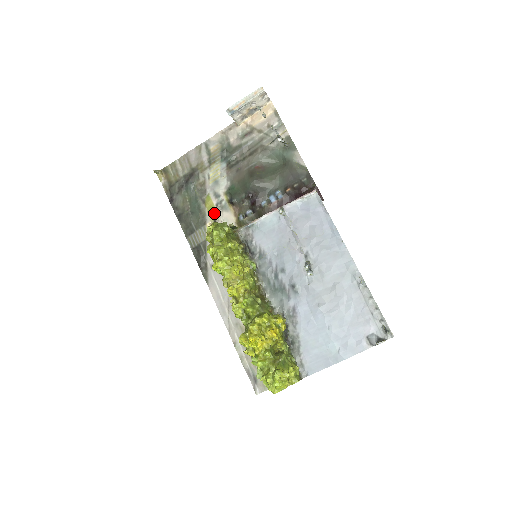
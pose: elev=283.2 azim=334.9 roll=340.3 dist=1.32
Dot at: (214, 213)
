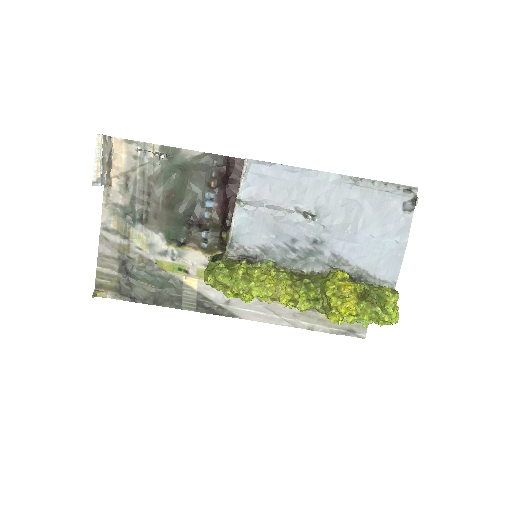
Dot at: (178, 267)
